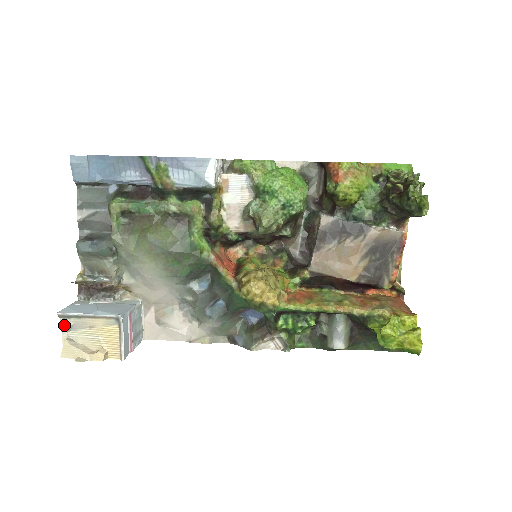
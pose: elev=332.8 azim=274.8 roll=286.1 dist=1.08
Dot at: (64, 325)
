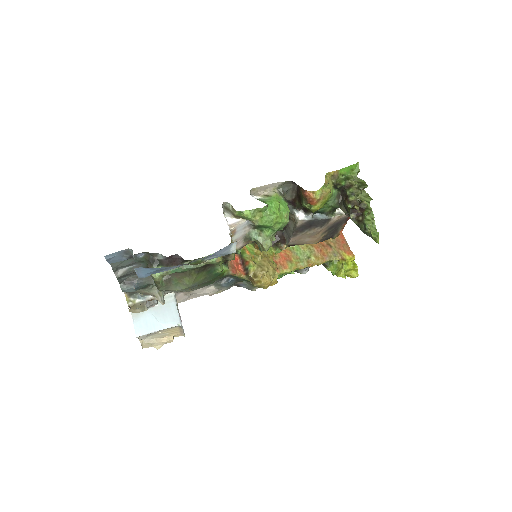
Dot at: (141, 338)
